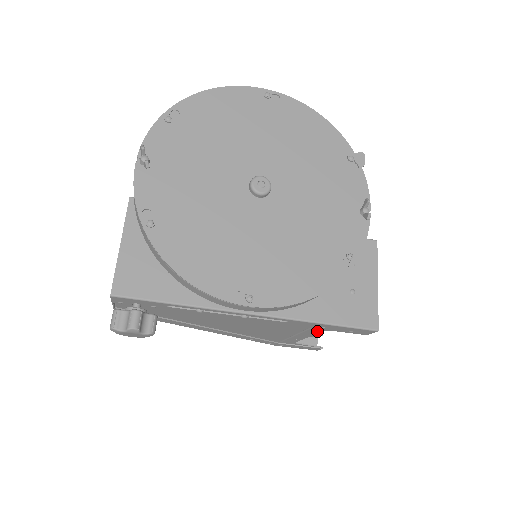
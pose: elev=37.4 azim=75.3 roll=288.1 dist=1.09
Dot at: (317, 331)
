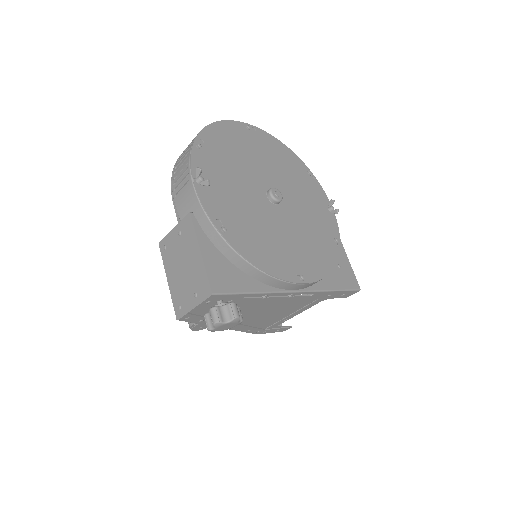
Dot at: (316, 303)
